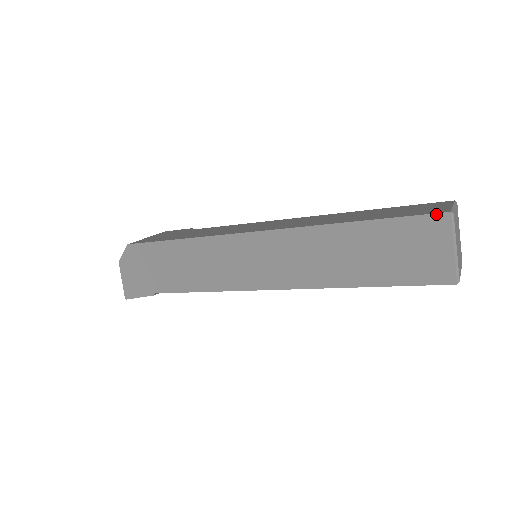
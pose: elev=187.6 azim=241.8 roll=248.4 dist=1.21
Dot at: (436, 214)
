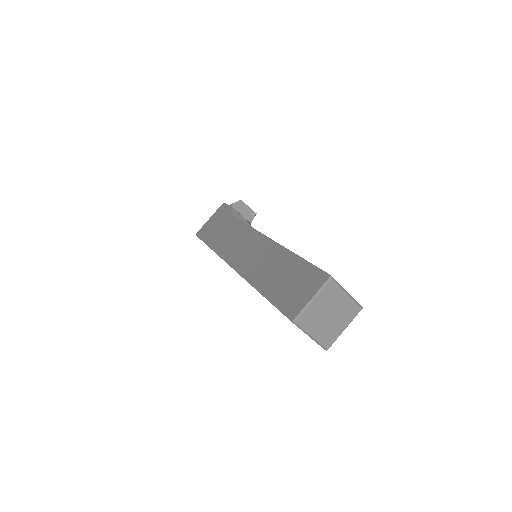
Dot at: occluded
